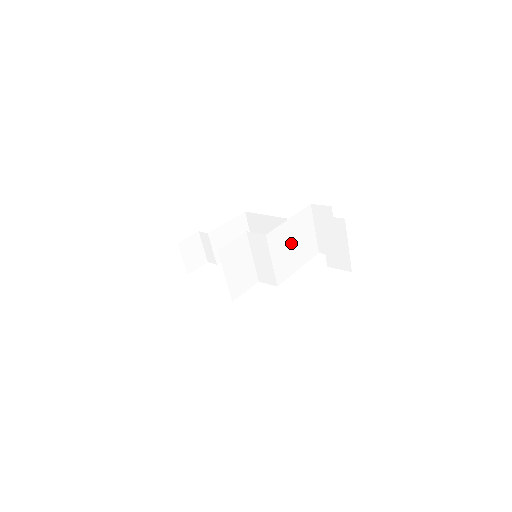
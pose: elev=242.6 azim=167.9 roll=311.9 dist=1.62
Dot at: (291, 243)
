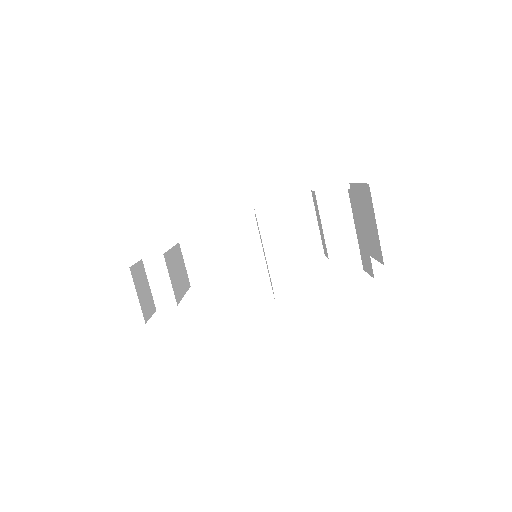
Dot at: occluded
